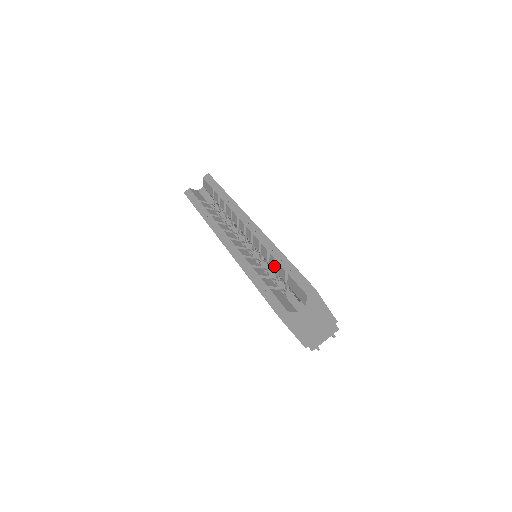
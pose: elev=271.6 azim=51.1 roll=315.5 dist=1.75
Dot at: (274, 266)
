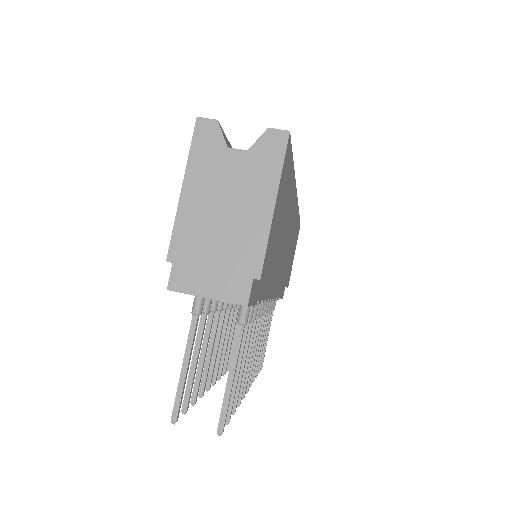
Dot at: occluded
